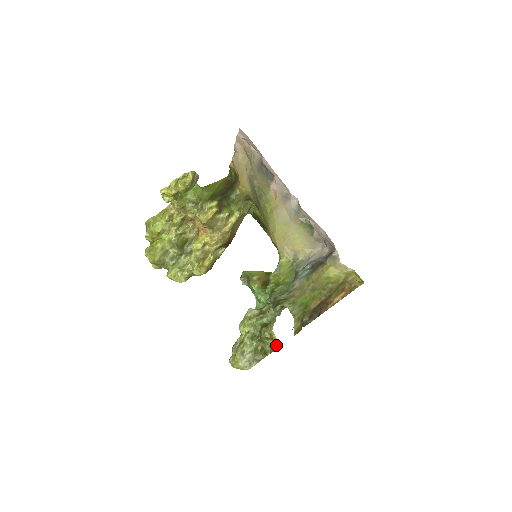
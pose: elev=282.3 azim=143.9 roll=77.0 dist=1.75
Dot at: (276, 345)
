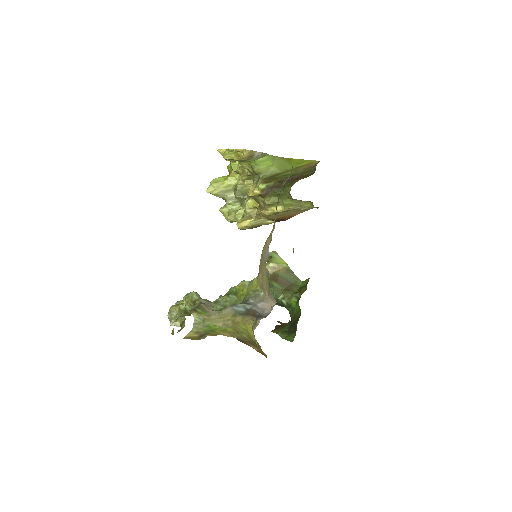
Dot at: (172, 331)
